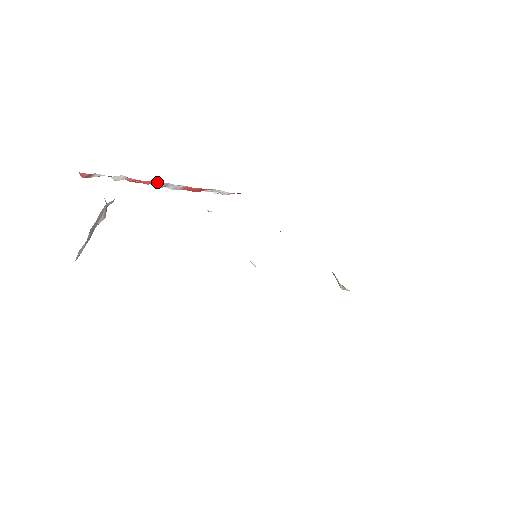
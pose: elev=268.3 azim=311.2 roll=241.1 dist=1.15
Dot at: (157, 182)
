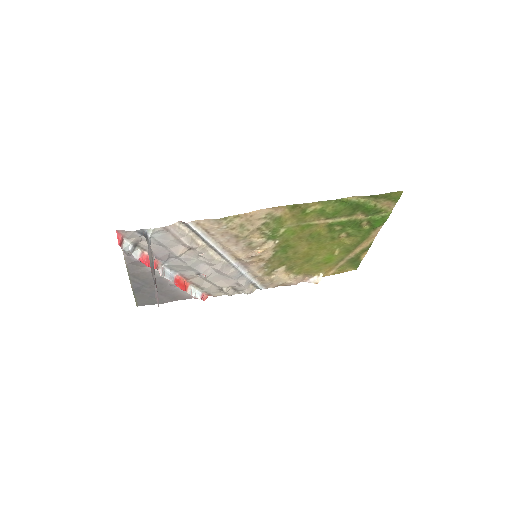
Dot at: (158, 269)
